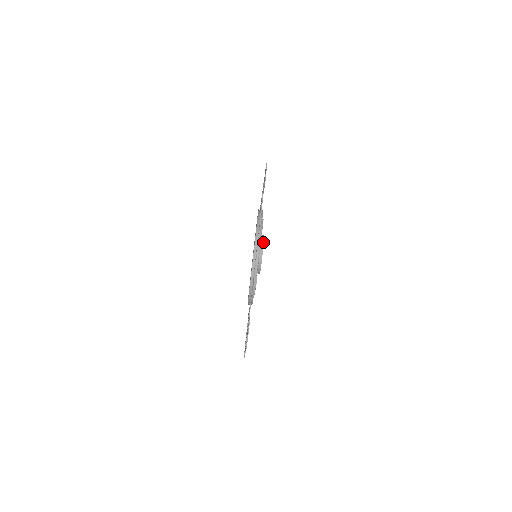
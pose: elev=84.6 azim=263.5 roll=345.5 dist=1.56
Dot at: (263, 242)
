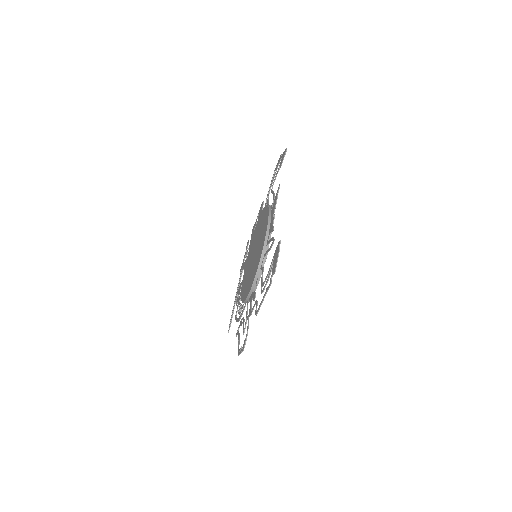
Dot at: occluded
